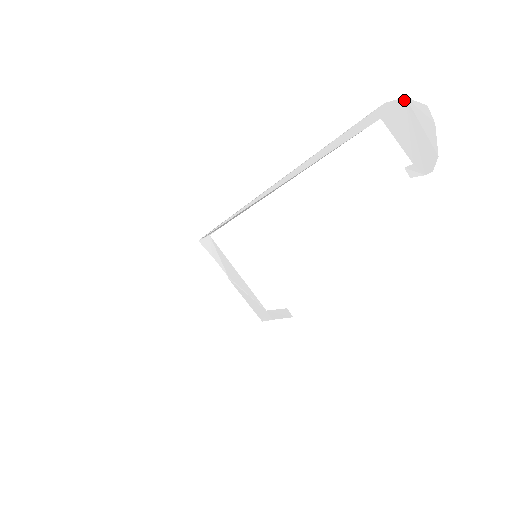
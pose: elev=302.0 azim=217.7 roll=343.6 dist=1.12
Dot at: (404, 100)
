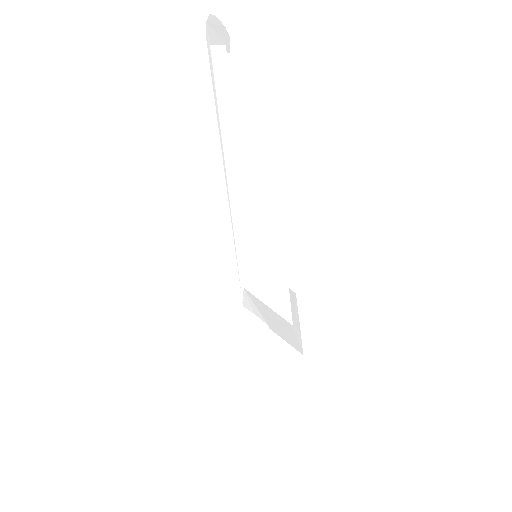
Dot at: (207, 24)
